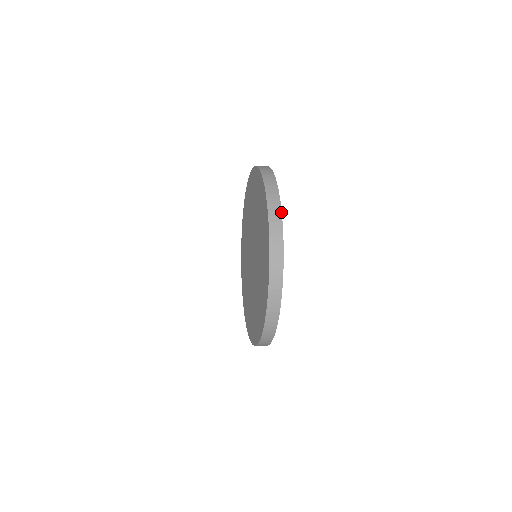
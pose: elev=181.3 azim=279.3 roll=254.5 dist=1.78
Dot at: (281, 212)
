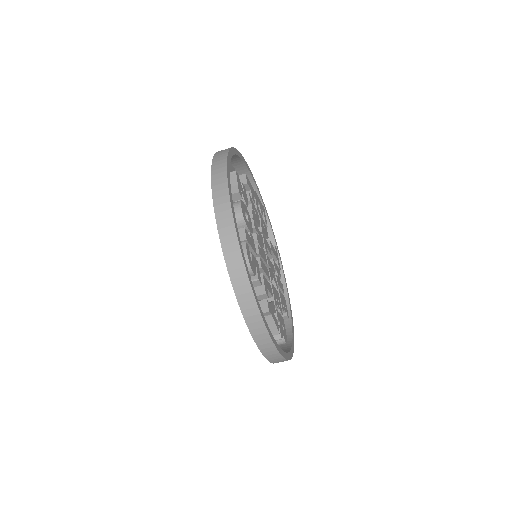
Dot at: (229, 150)
